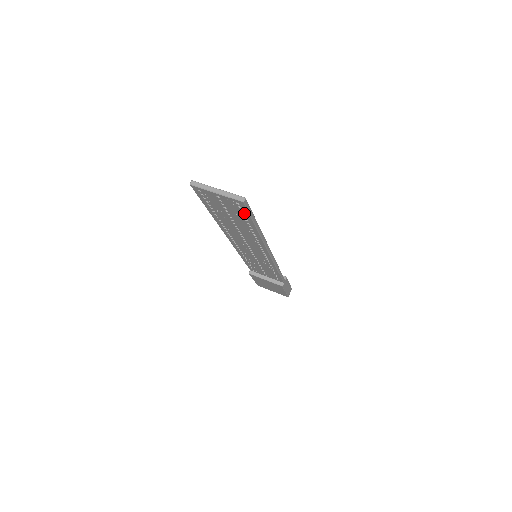
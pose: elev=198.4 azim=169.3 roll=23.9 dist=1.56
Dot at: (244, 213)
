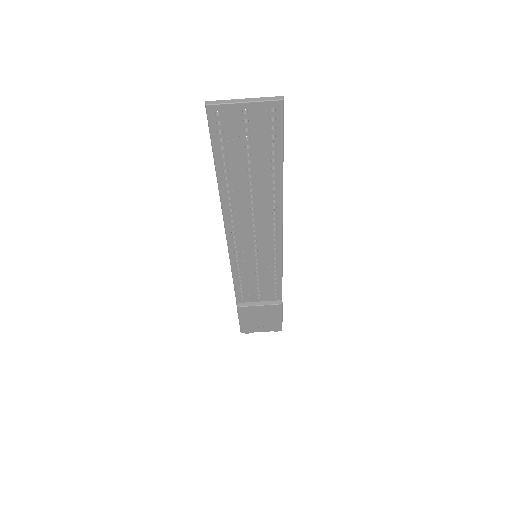
Dot at: (275, 133)
